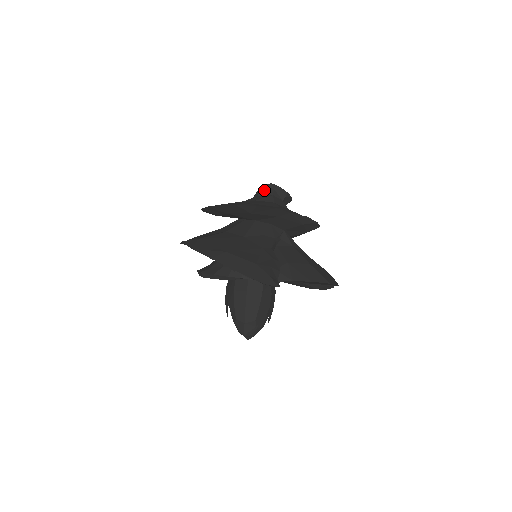
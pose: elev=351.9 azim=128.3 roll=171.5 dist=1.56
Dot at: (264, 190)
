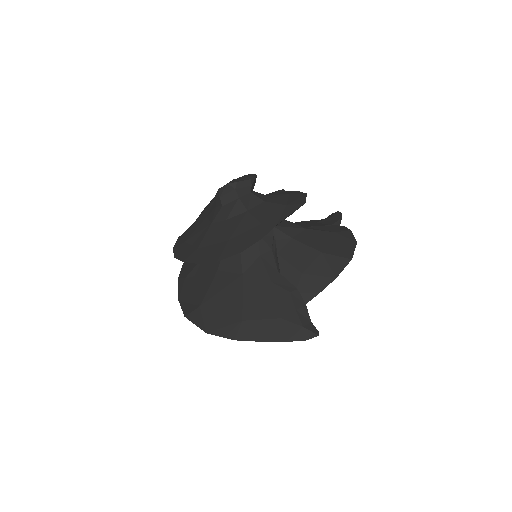
Dot at: (224, 195)
